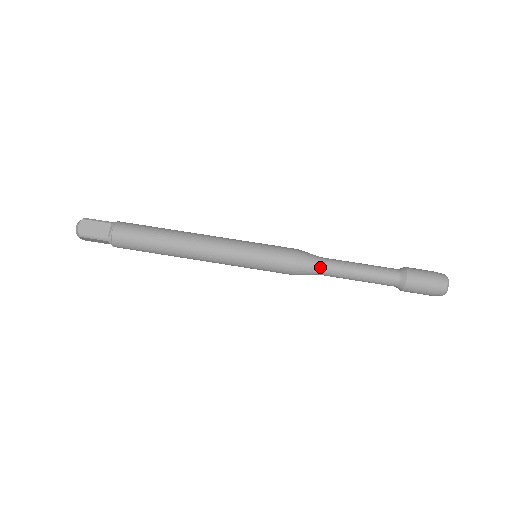
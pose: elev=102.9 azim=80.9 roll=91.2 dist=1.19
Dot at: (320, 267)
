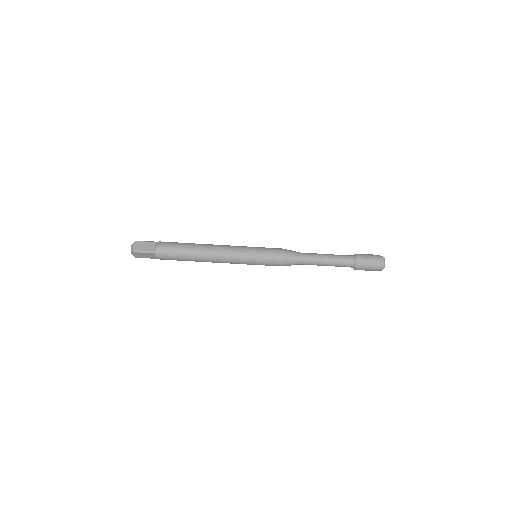
Dot at: (299, 264)
